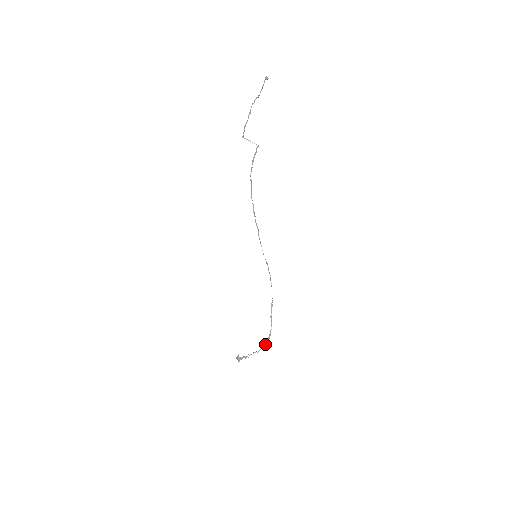
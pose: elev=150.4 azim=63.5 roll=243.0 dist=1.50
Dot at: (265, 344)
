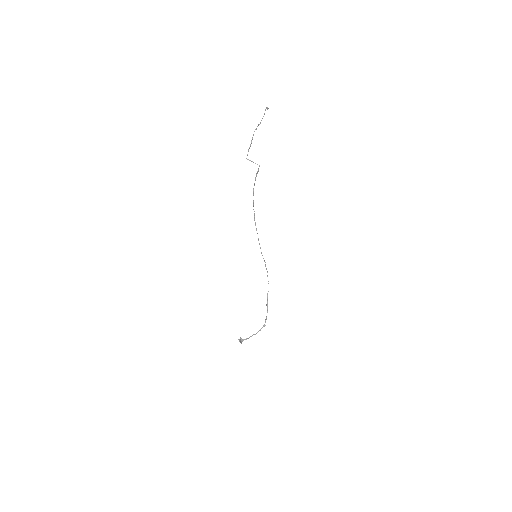
Dot at: (262, 327)
